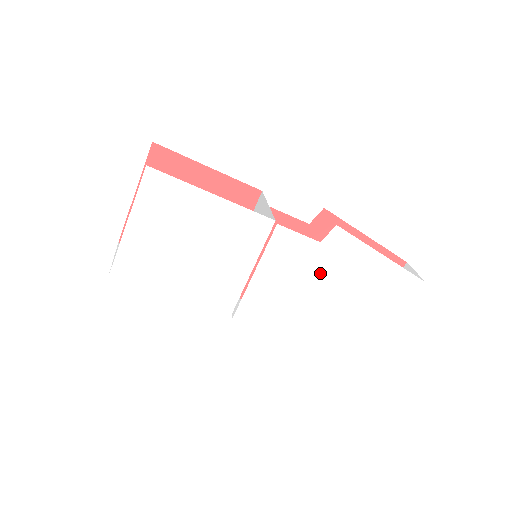
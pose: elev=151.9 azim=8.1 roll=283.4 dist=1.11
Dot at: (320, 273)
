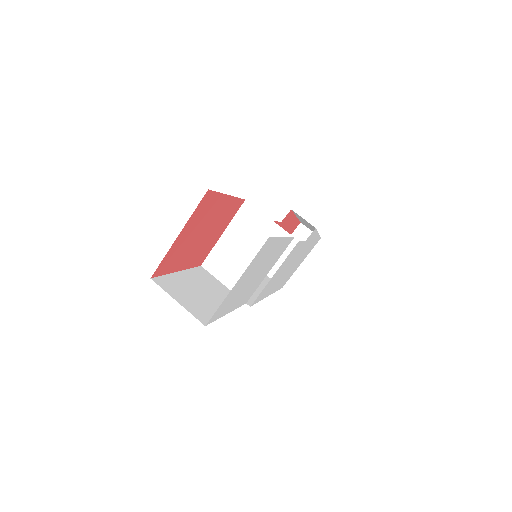
Dot at: (295, 257)
